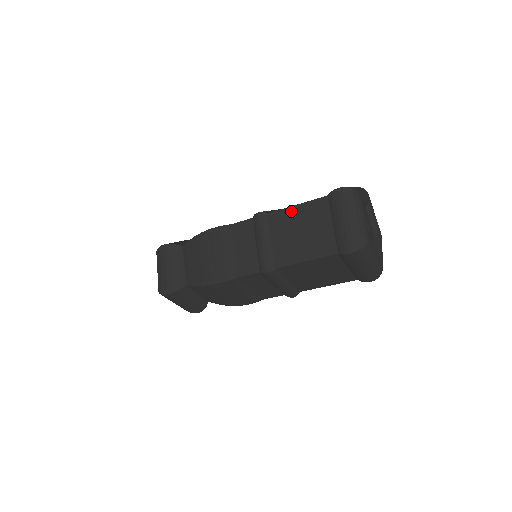
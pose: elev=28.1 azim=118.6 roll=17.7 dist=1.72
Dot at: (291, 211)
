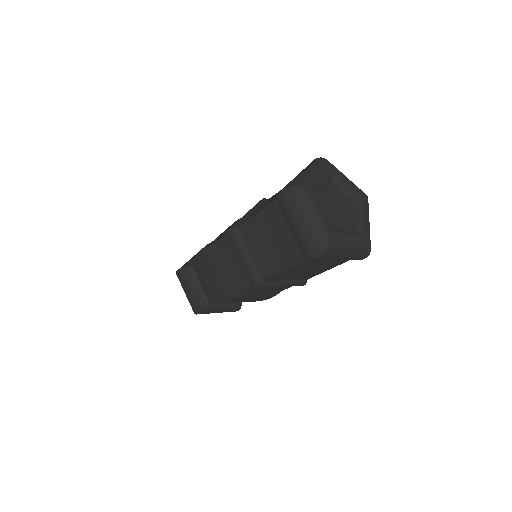
Dot at: (253, 222)
